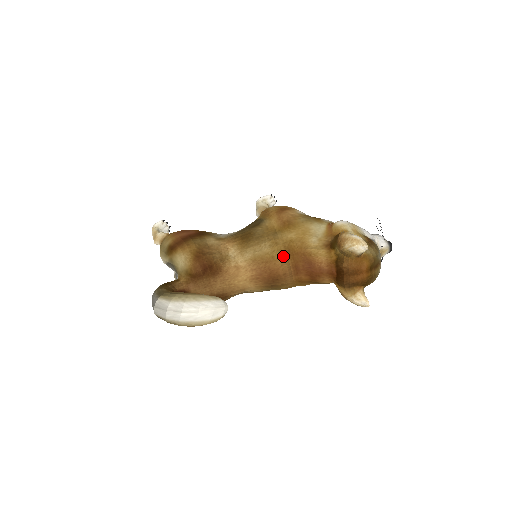
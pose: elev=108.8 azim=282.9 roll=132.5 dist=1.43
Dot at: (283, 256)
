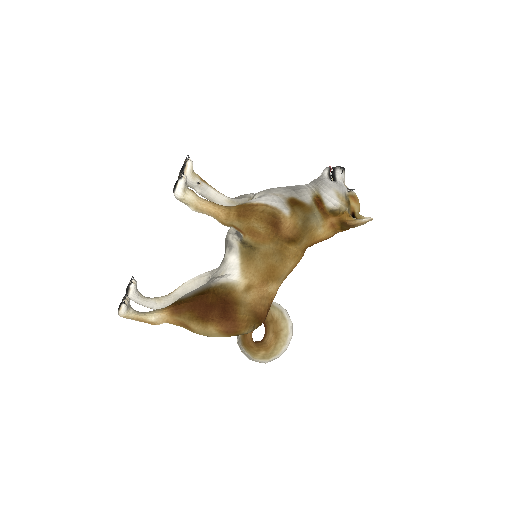
Dot at: (303, 255)
